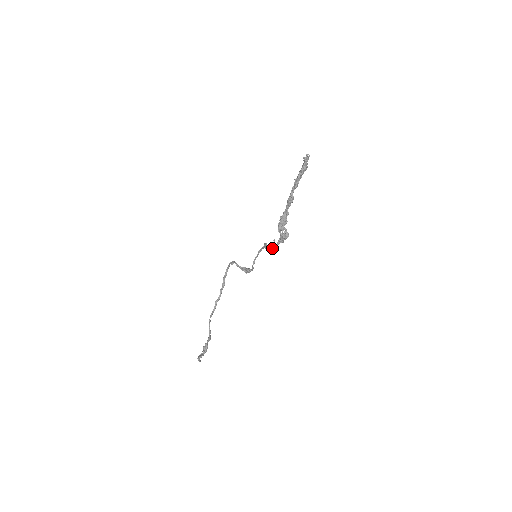
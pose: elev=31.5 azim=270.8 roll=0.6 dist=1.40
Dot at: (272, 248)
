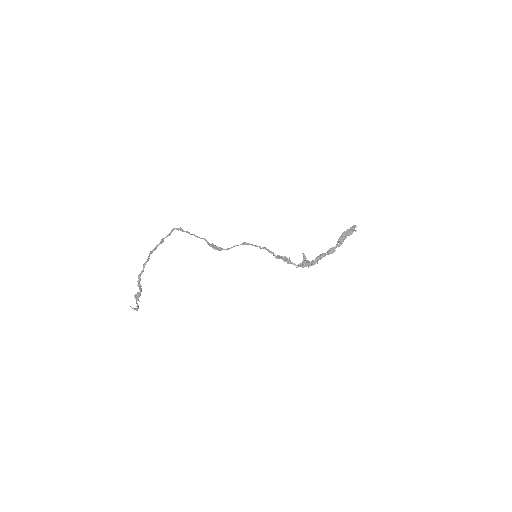
Dot at: (280, 258)
